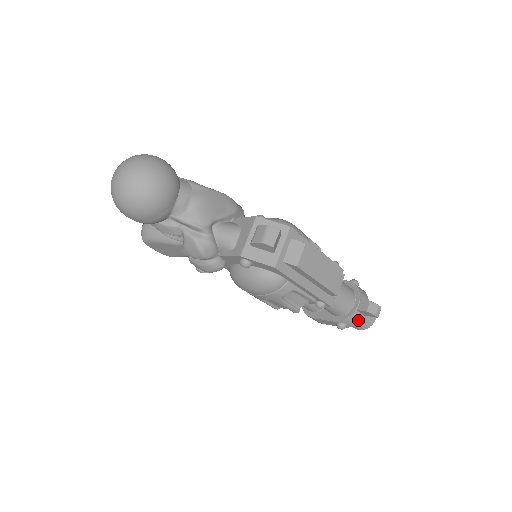
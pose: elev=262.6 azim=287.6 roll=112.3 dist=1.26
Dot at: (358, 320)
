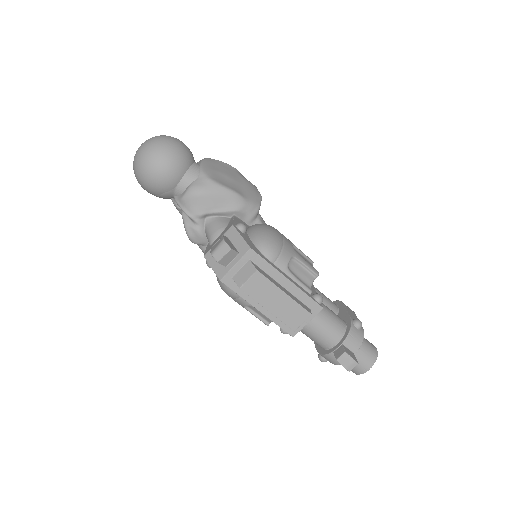
Dot at: (337, 362)
